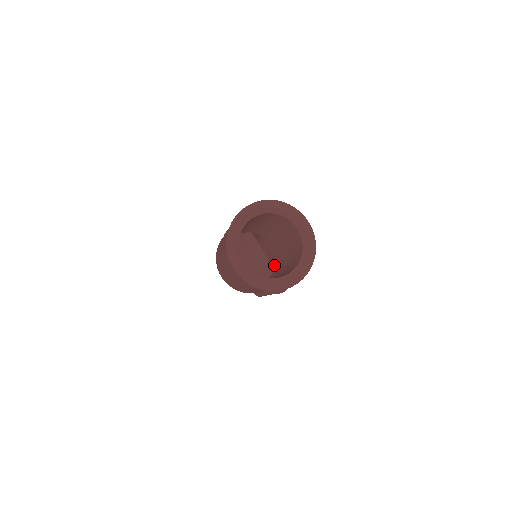
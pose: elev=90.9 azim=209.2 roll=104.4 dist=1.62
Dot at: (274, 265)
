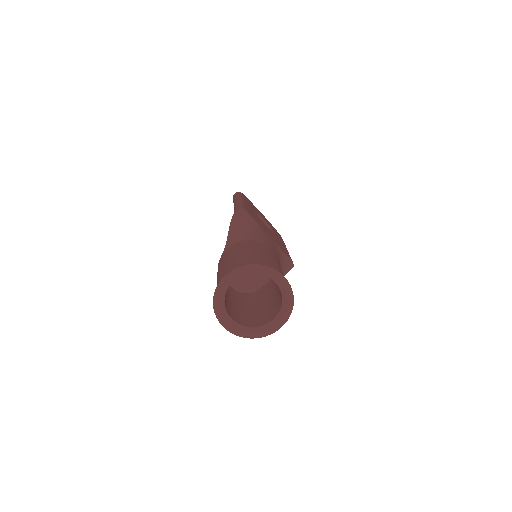
Dot at: occluded
